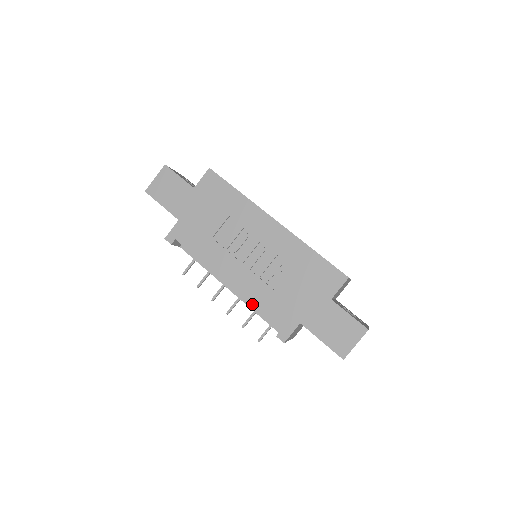
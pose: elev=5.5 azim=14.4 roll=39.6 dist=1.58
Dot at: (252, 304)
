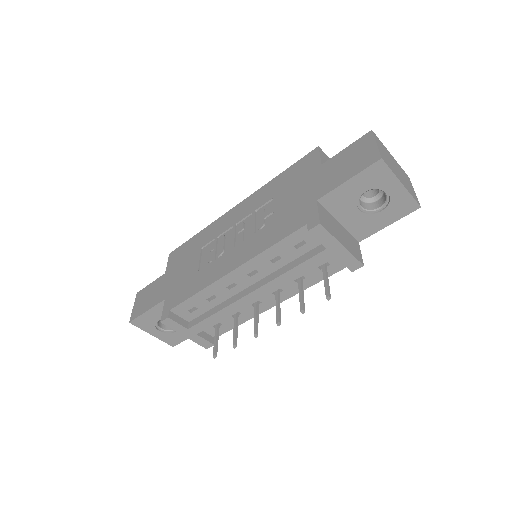
Dot at: (265, 249)
